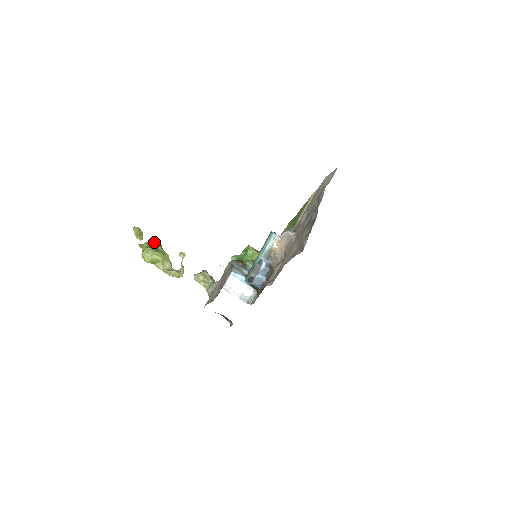
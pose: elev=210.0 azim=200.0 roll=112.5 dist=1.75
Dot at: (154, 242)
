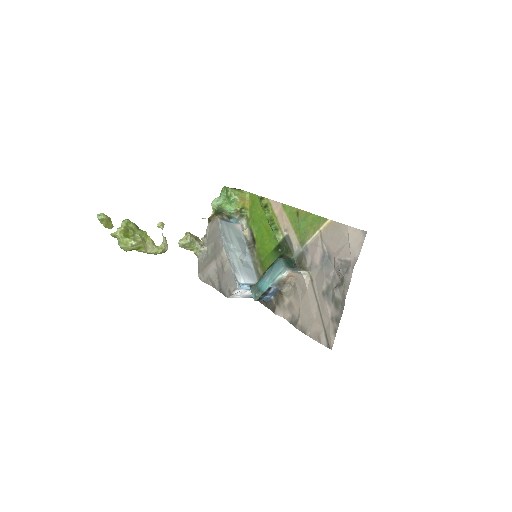
Dot at: (127, 225)
